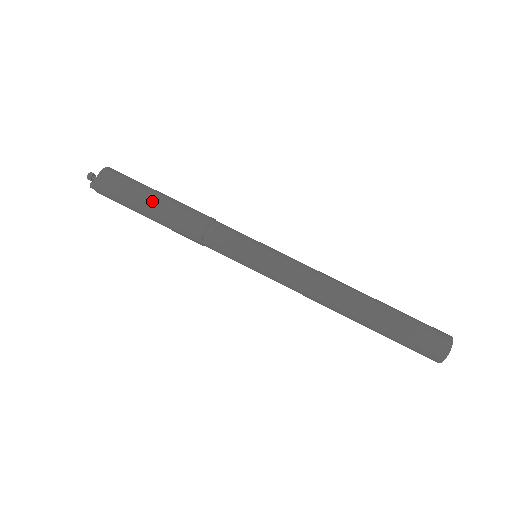
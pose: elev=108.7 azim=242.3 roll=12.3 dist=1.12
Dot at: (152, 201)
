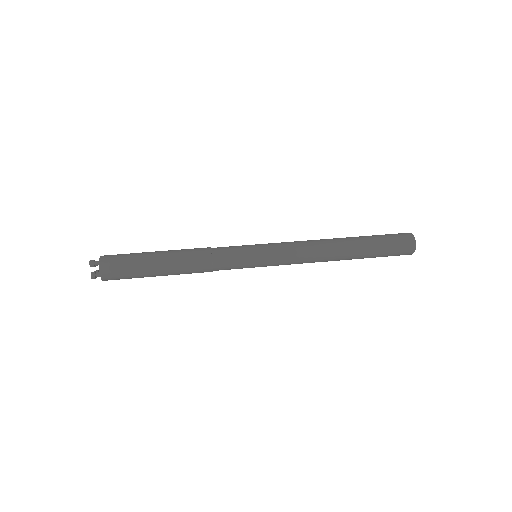
Dot at: (157, 252)
